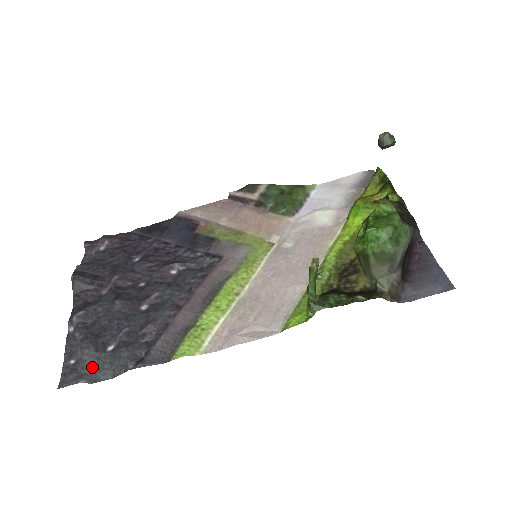
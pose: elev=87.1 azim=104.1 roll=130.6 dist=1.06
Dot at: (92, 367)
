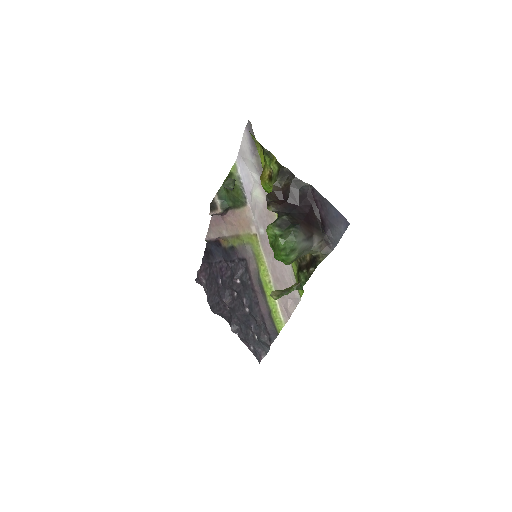
Dot at: (259, 348)
